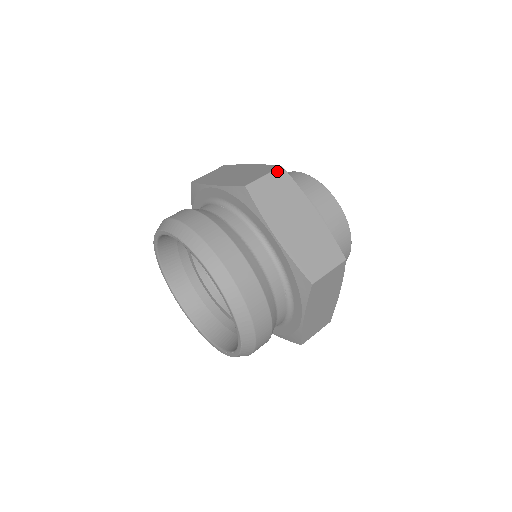
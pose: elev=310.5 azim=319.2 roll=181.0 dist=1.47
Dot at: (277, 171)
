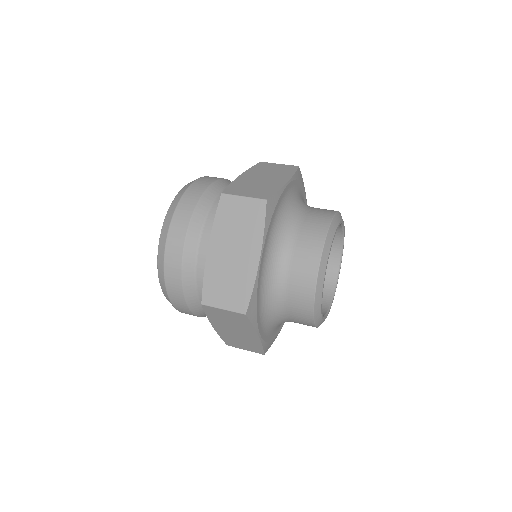
Dot at: (292, 166)
